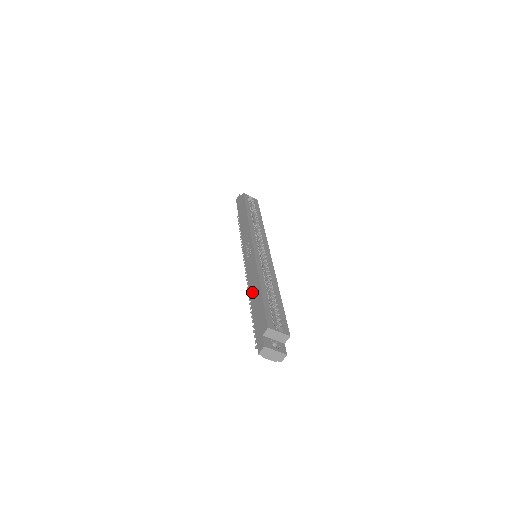
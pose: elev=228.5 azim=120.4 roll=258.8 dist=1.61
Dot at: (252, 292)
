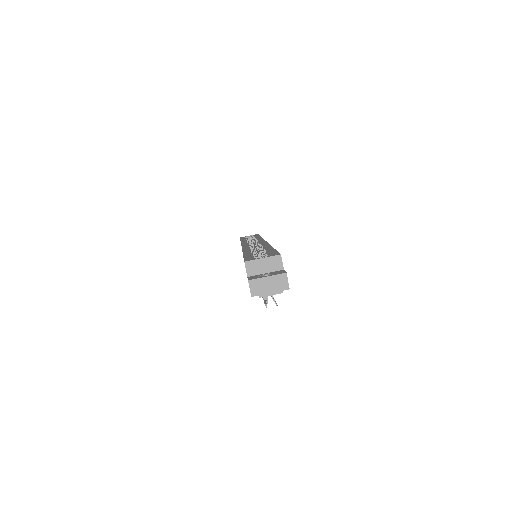
Dot at: occluded
